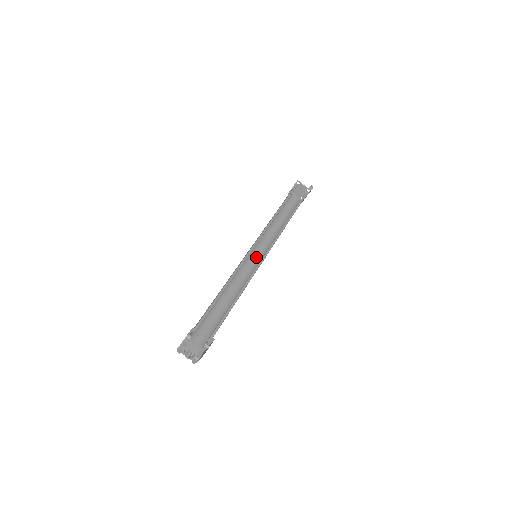
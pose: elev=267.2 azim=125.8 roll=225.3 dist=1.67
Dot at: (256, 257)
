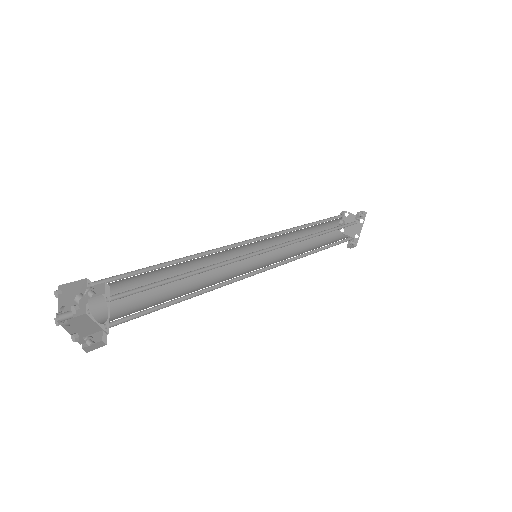
Dot at: (261, 266)
